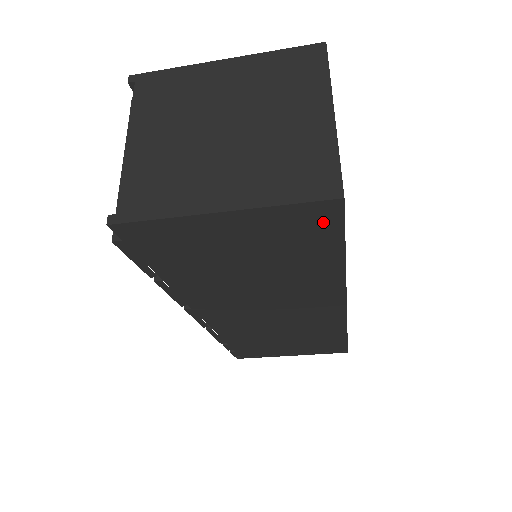
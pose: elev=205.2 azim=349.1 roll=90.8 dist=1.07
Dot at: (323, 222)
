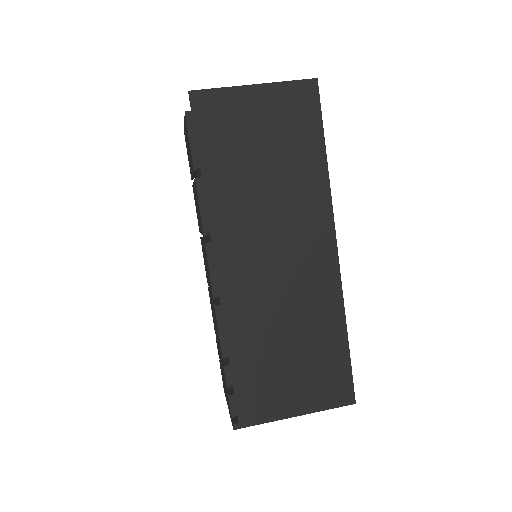
Dot at: (309, 102)
